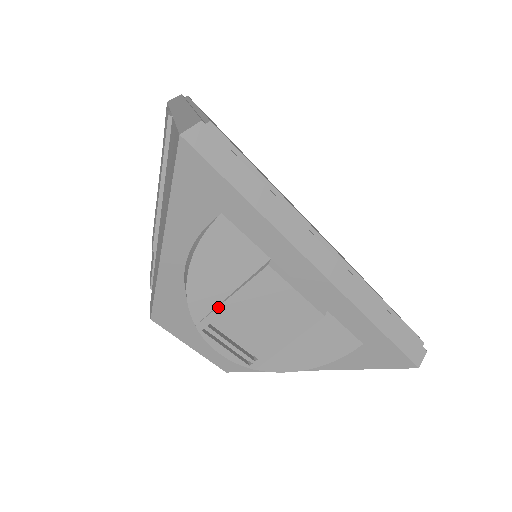
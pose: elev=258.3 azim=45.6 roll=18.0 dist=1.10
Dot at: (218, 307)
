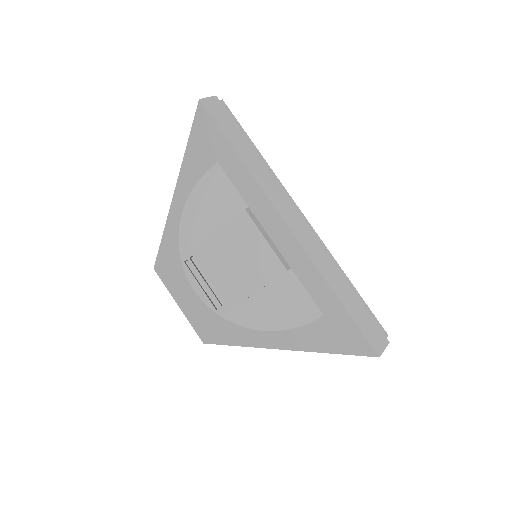
Dot at: (201, 241)
